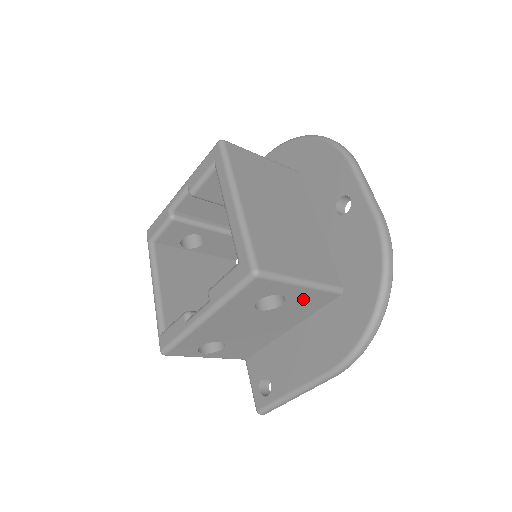
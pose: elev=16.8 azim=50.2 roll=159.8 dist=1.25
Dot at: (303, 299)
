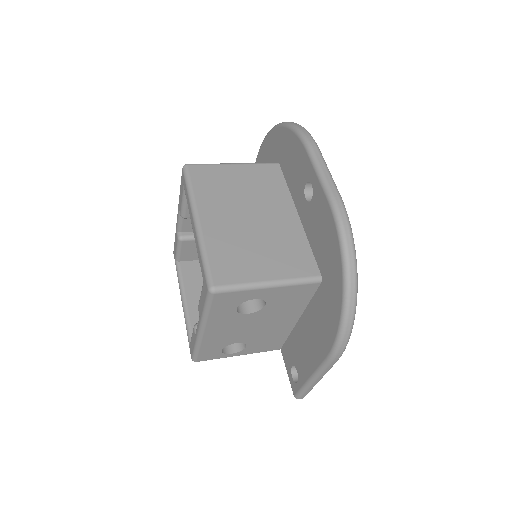
Dot at: (283, 296)
